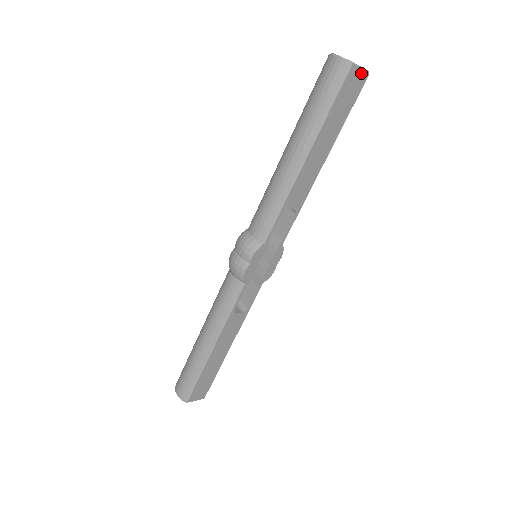
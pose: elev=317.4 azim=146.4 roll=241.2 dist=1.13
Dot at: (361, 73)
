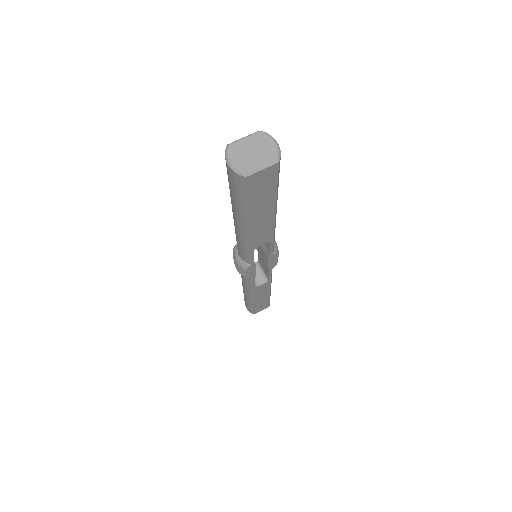
Dot at: (265, 170)
